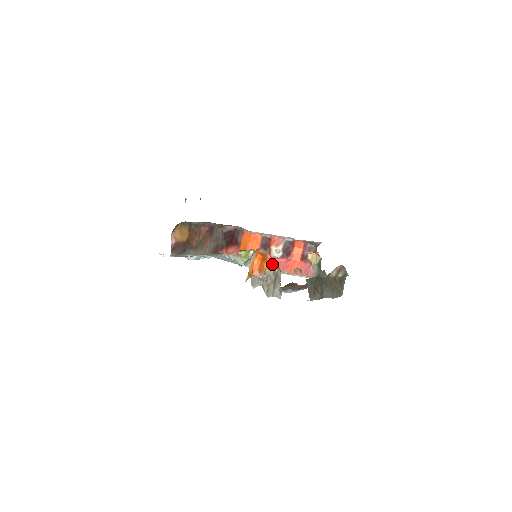
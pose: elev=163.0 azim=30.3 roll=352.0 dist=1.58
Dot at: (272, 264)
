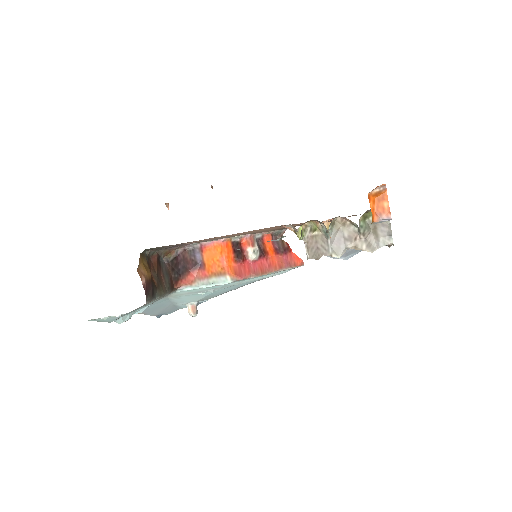
Dot at: (365, 213)
